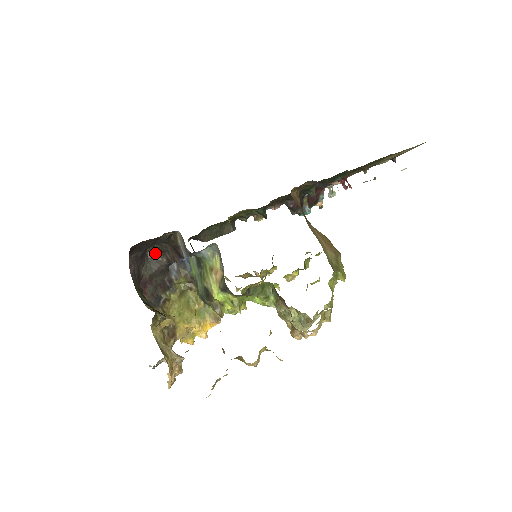
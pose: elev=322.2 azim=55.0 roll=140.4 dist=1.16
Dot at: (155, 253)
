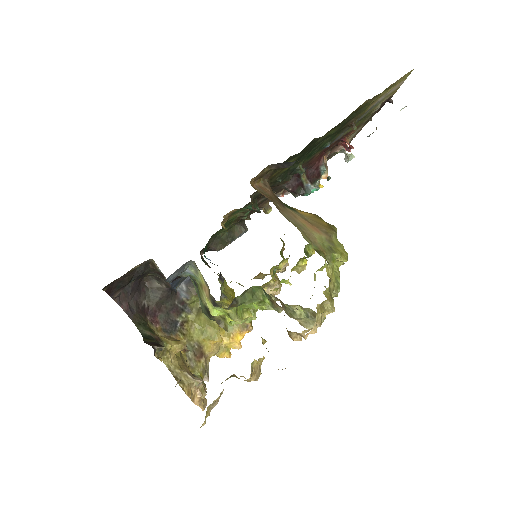
Dot at: (153, 282)
